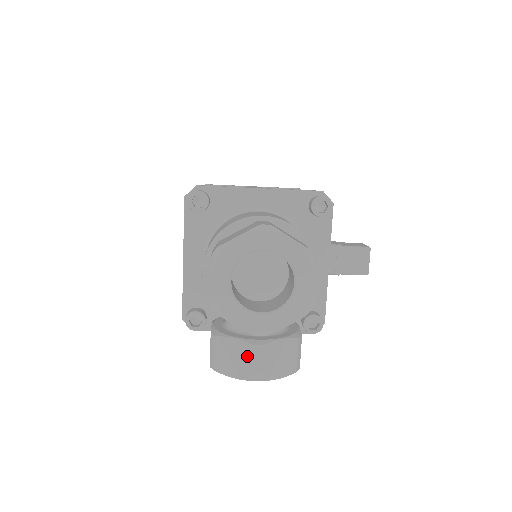
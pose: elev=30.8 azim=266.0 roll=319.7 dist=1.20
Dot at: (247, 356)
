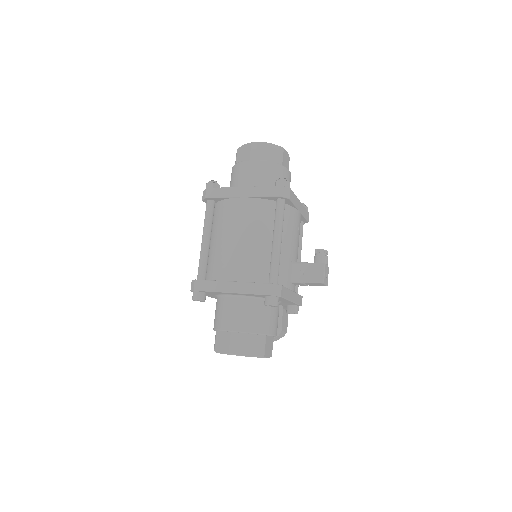
Dot at: occluded
